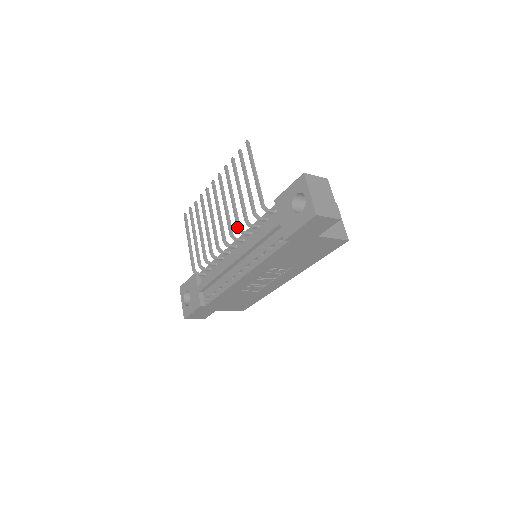
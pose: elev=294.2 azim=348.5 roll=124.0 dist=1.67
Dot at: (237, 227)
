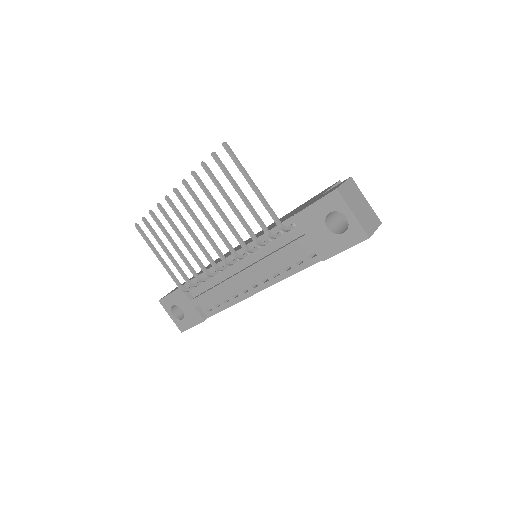
Dot at: (244, 248)
